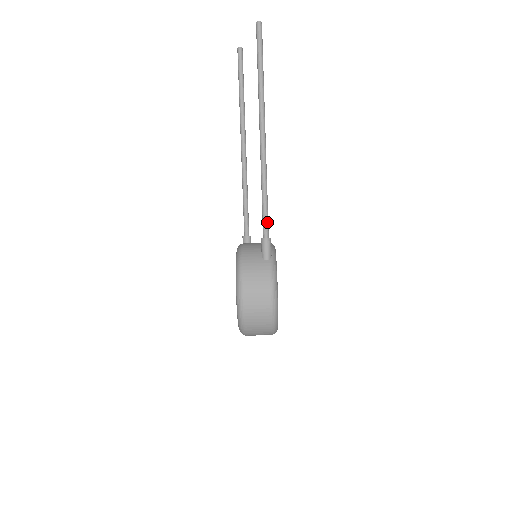
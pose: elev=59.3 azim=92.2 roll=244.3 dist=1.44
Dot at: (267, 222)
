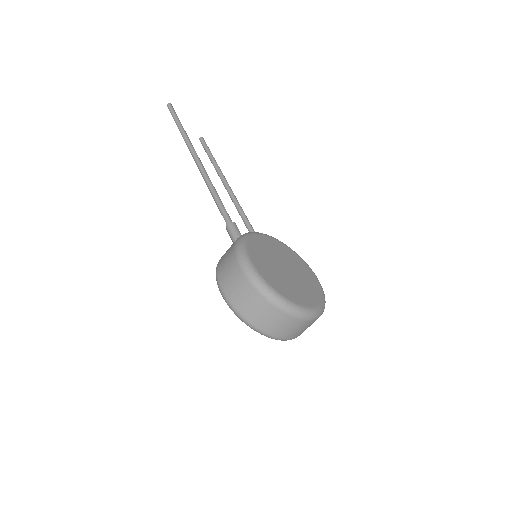
Dot at: (224, 212)
